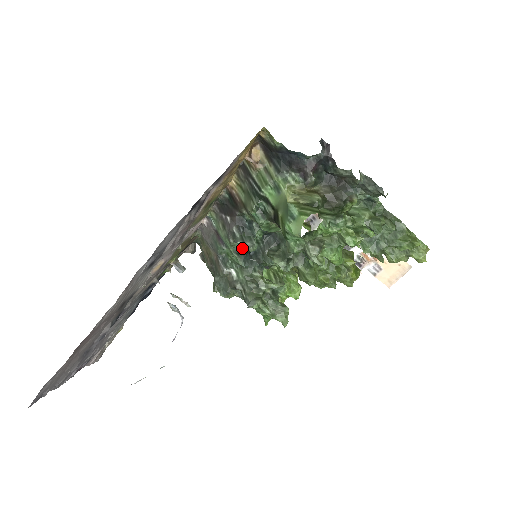
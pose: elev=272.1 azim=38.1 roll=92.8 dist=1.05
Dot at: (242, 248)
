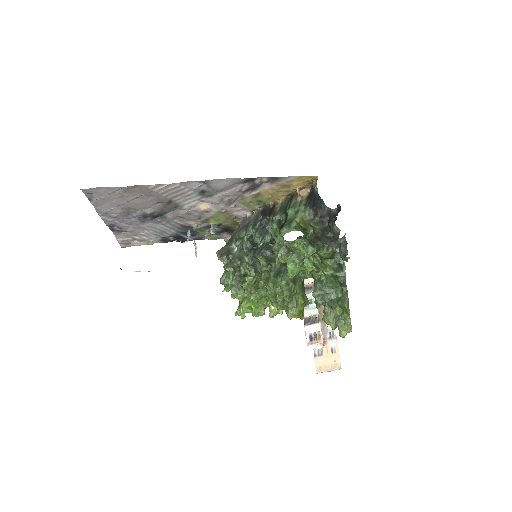
Dot at: (252, 237)
